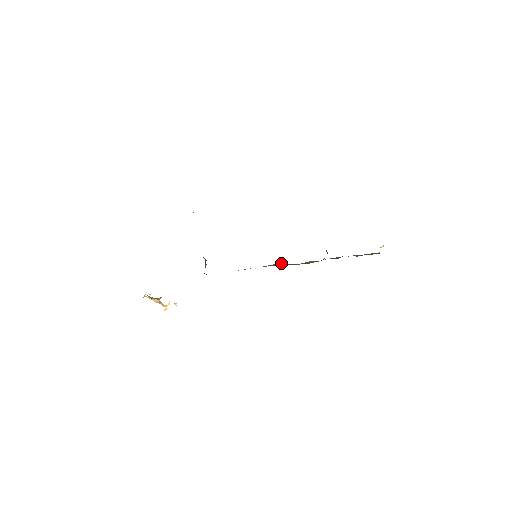
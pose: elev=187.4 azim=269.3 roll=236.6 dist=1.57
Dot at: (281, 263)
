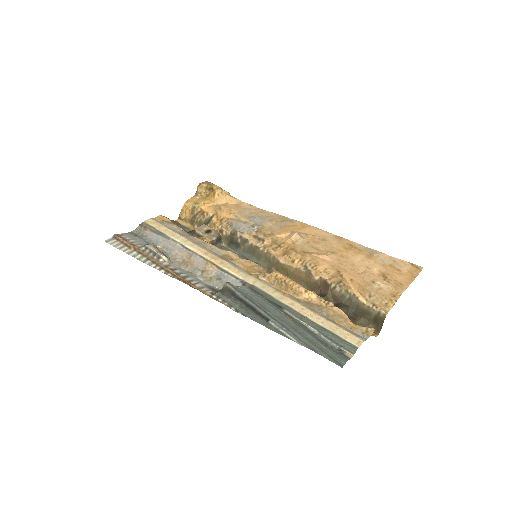
Dot at: (284, 265)
